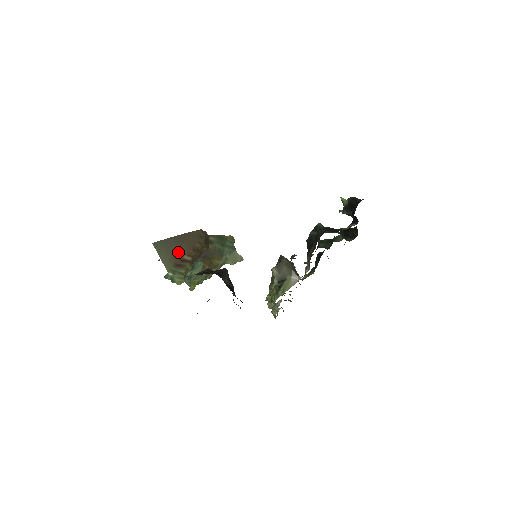
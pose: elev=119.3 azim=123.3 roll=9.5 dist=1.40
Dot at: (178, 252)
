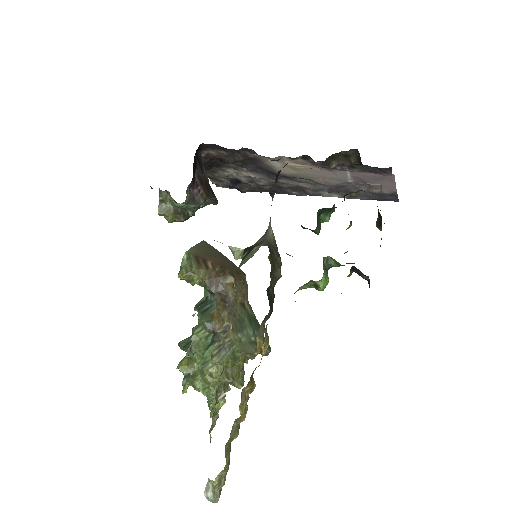
Dot at: (210, 257)
